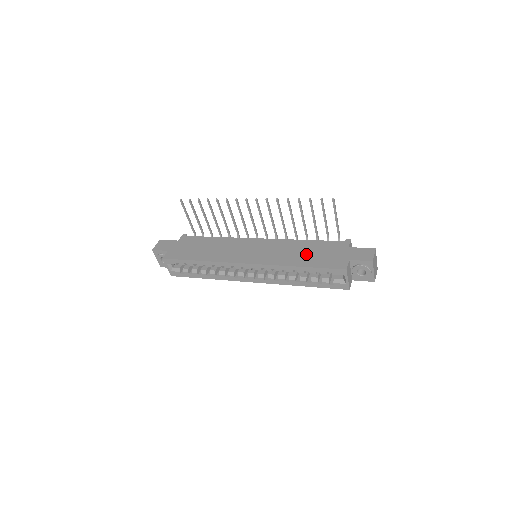
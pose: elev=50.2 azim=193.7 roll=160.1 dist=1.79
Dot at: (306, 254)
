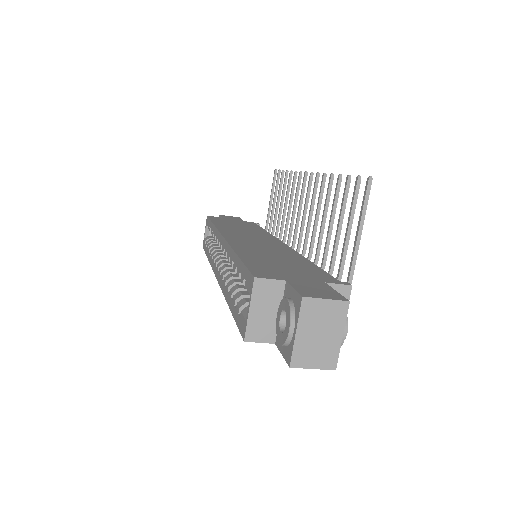
Dot at: (273, 258)
